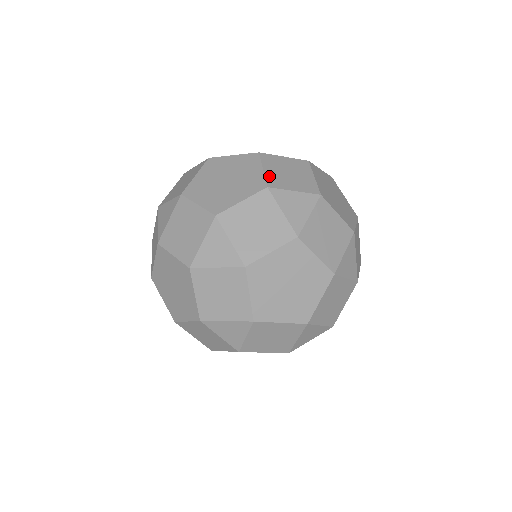
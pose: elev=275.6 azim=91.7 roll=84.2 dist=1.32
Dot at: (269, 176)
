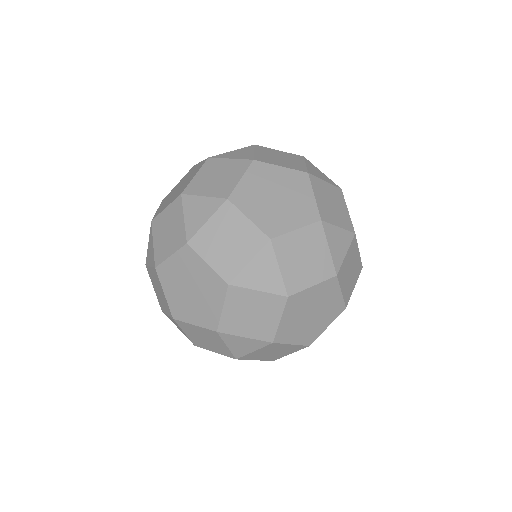
Dot at: occluded
